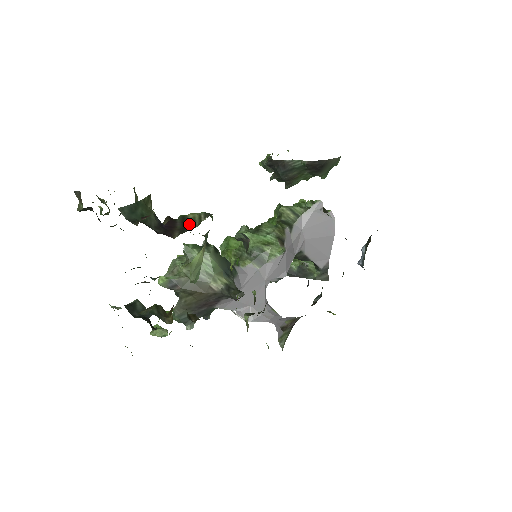
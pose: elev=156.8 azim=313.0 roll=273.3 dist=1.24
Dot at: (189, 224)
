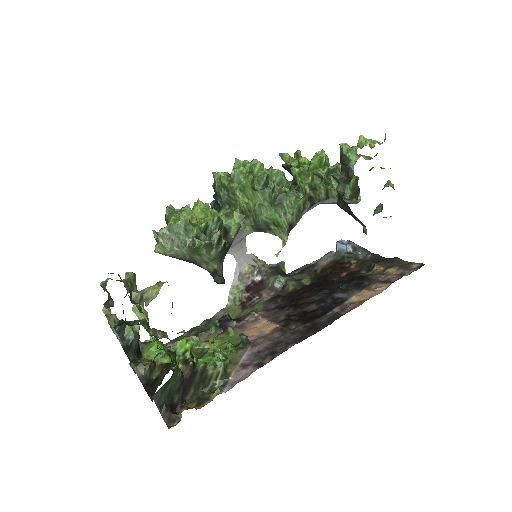
Dot at: (205, 381)
